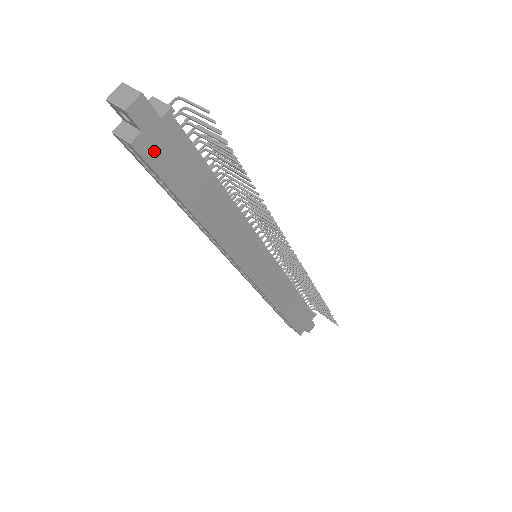
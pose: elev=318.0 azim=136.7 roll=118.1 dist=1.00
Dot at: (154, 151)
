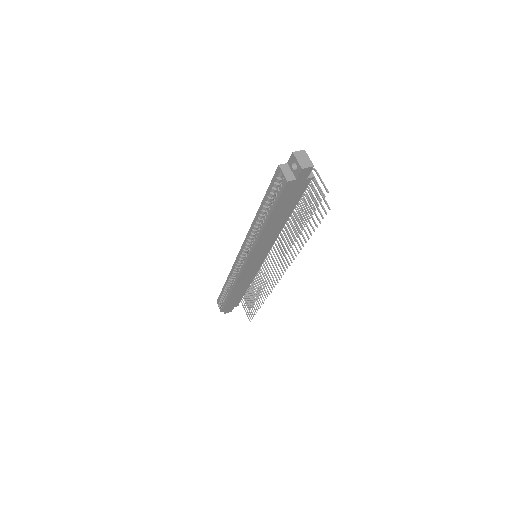
Dot at: (290, 189)
